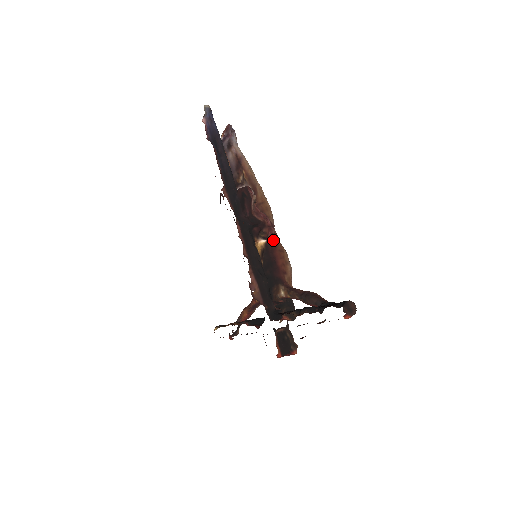
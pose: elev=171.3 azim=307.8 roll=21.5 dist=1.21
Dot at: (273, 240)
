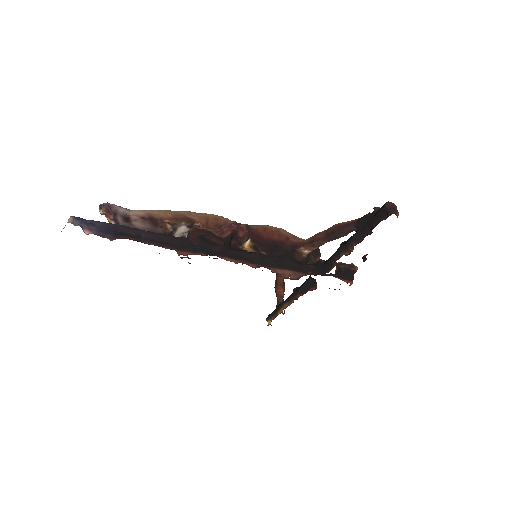
Dot at: (251, 231)
